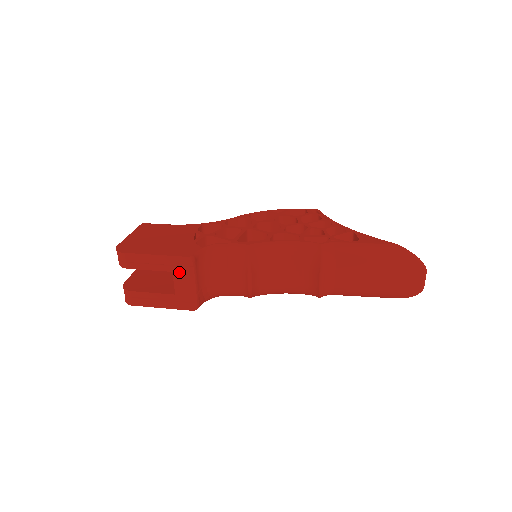
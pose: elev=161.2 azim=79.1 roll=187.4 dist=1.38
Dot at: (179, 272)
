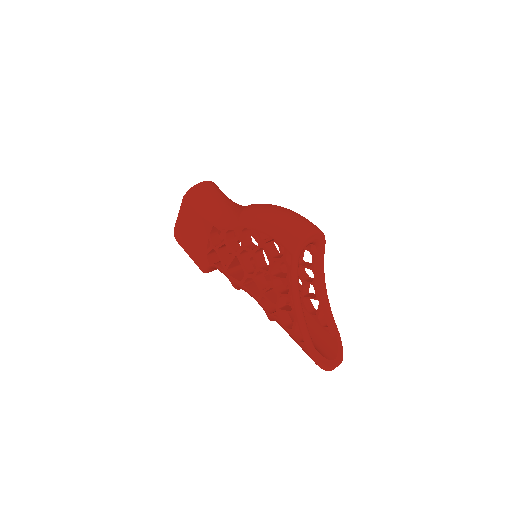
Dot at: occluded
